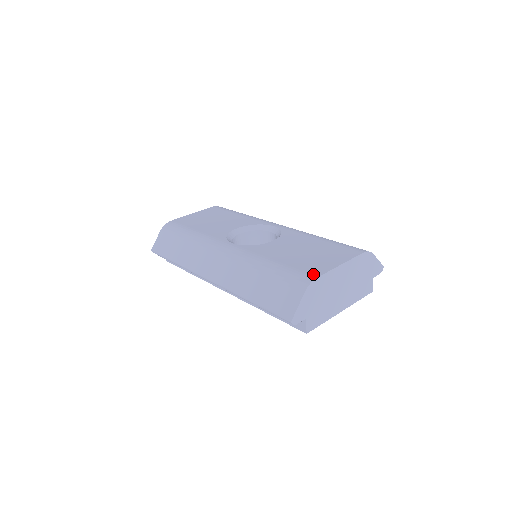
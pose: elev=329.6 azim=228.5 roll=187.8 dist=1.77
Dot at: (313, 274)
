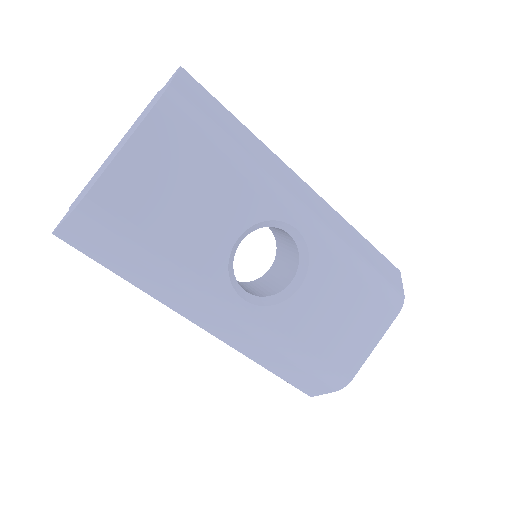
Dot at: (349, 374)
